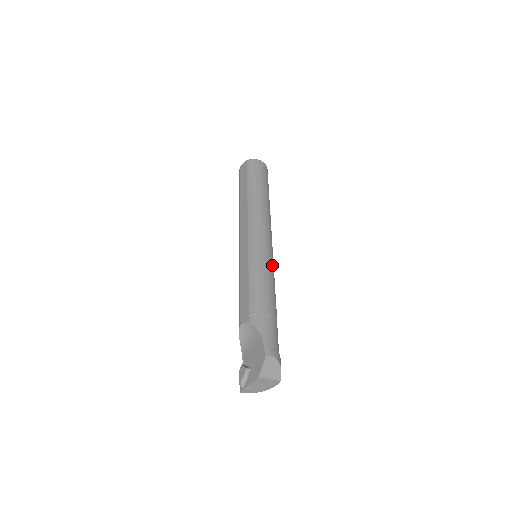
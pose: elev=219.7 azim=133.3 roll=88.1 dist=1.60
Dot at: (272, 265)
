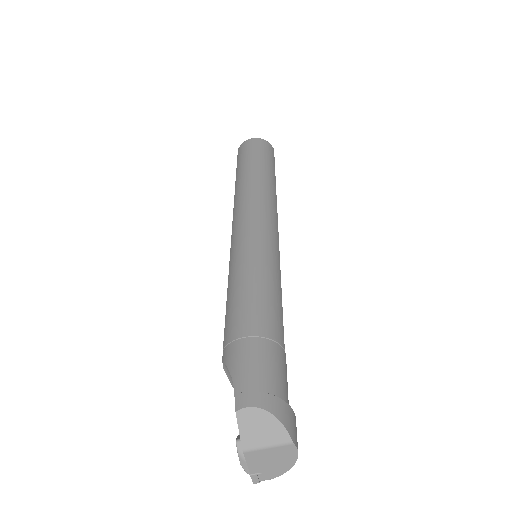
Dot at: (264, 256)
